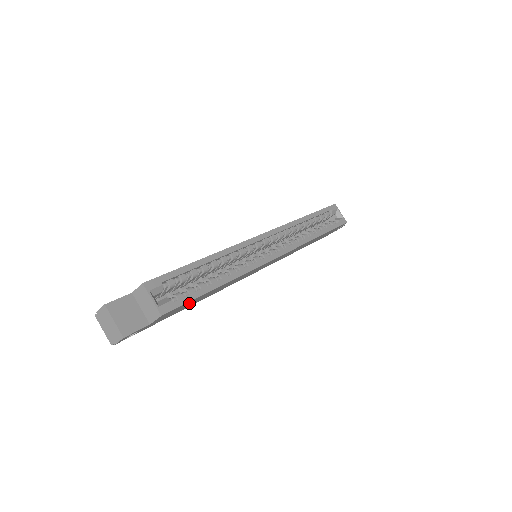
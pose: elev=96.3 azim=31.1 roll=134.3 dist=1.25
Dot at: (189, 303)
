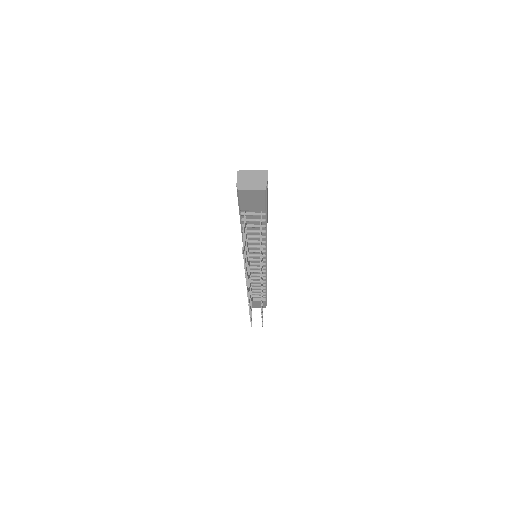
Dot at: occluded
